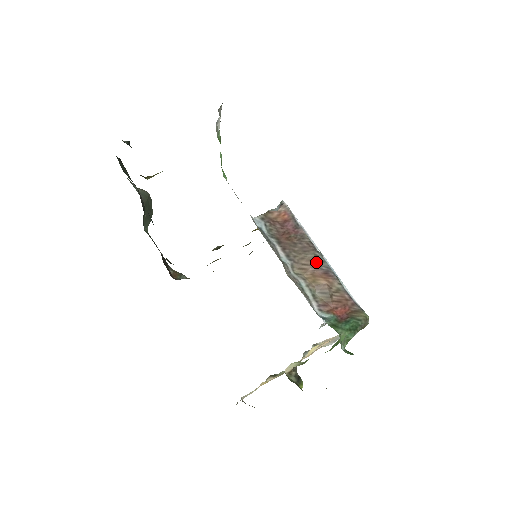
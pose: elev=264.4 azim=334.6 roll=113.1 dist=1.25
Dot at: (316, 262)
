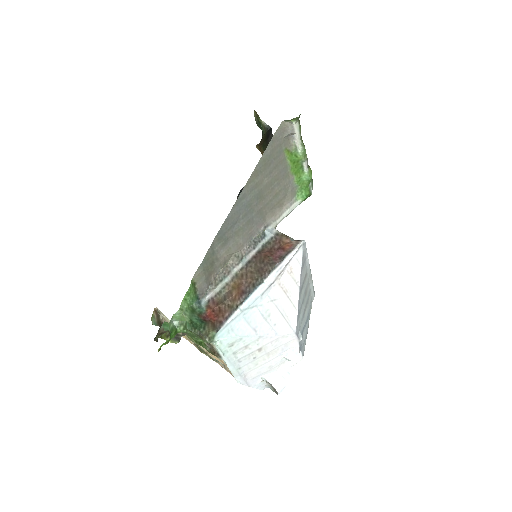
Dot at: (251, 282)
